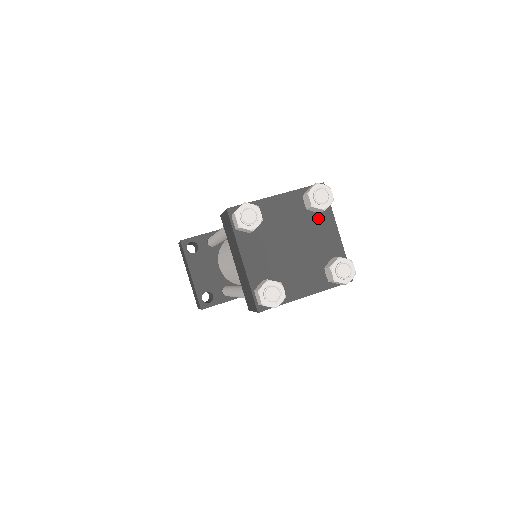
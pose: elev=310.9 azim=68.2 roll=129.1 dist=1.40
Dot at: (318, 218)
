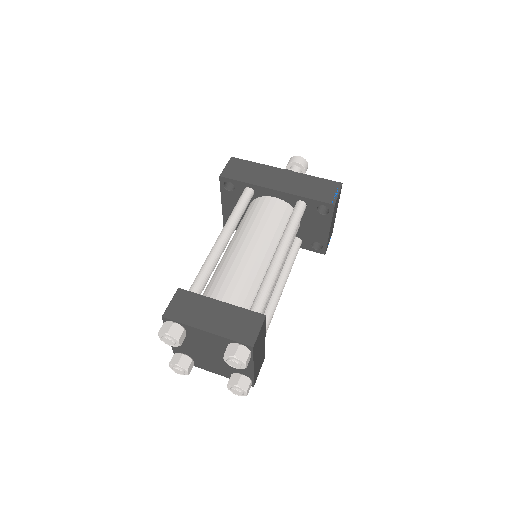
Dot at: occluded
